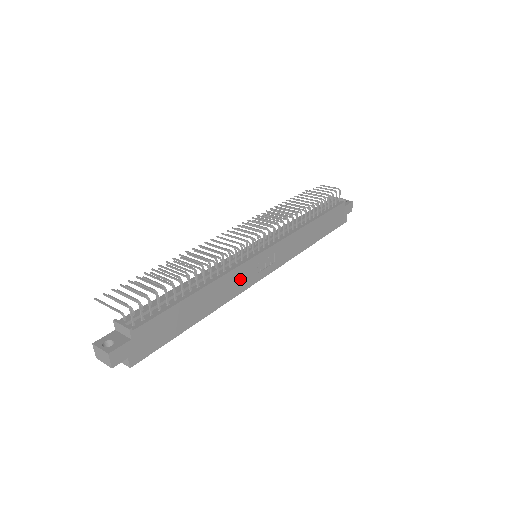
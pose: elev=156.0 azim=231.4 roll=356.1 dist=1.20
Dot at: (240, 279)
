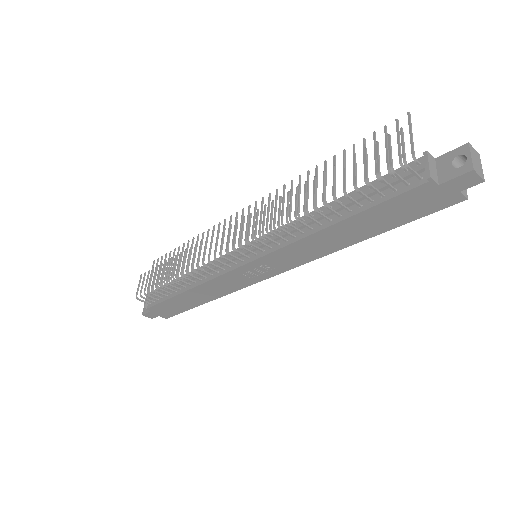
Dot at: (229, 283)
